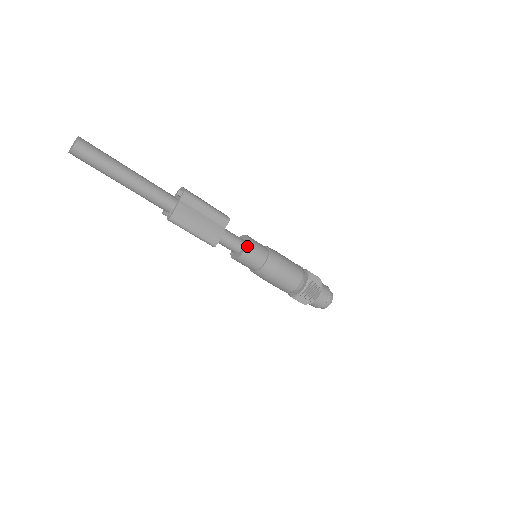
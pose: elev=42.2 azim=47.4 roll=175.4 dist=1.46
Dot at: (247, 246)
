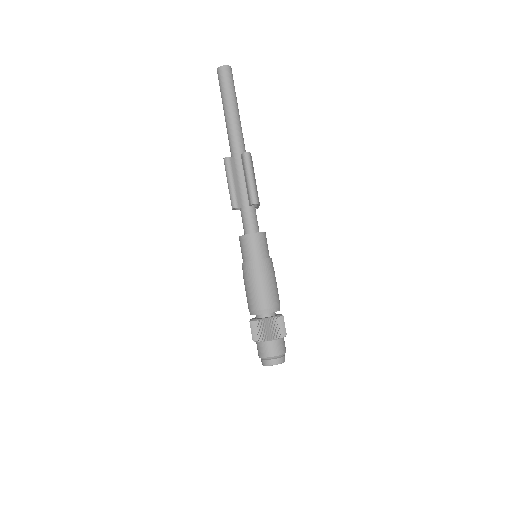
Dot at: (265, 233)
